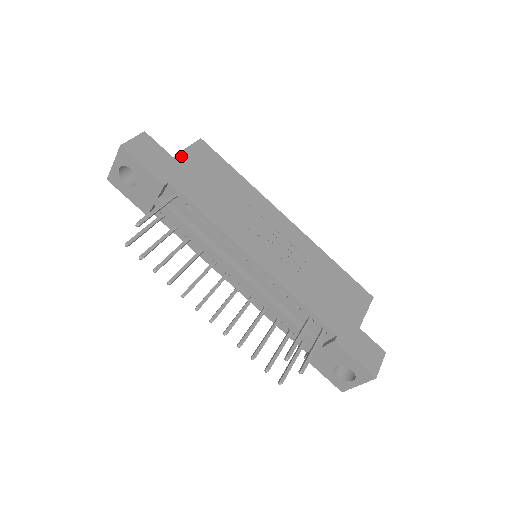
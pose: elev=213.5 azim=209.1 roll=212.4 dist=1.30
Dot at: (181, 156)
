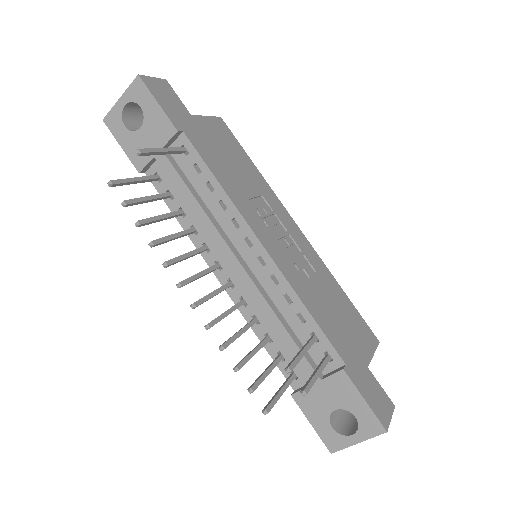
Dot at: (199, 119)
